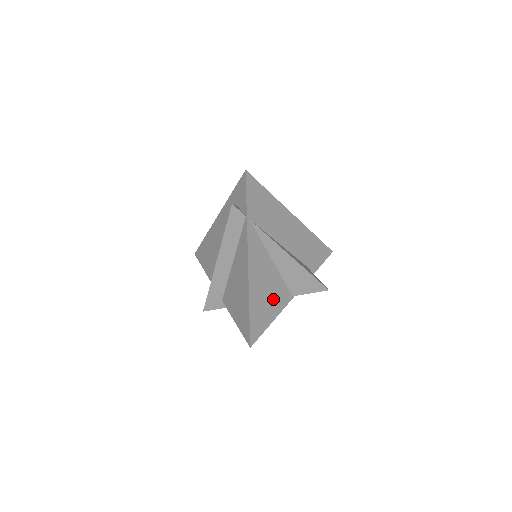
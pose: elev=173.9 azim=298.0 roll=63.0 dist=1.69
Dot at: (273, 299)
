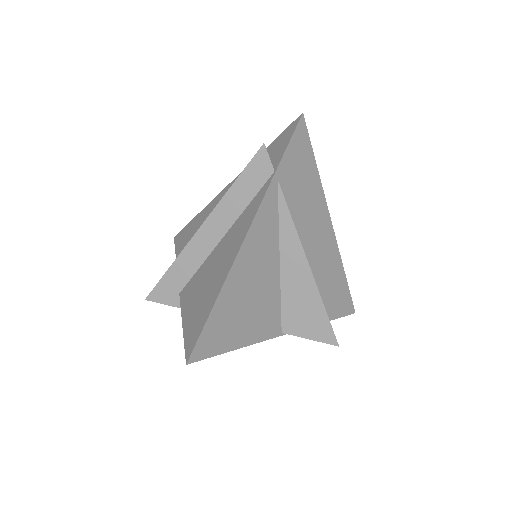
Dot at: (255, 315)
